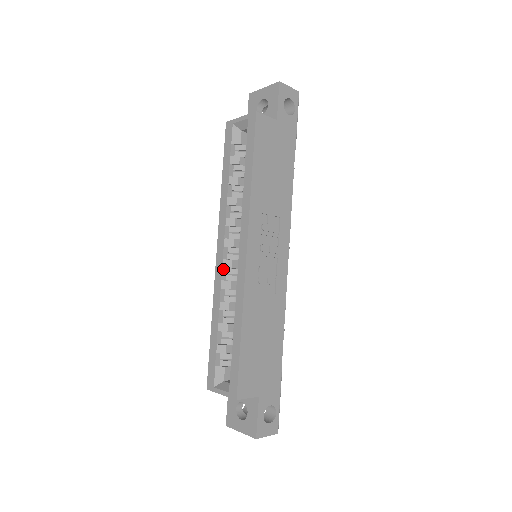
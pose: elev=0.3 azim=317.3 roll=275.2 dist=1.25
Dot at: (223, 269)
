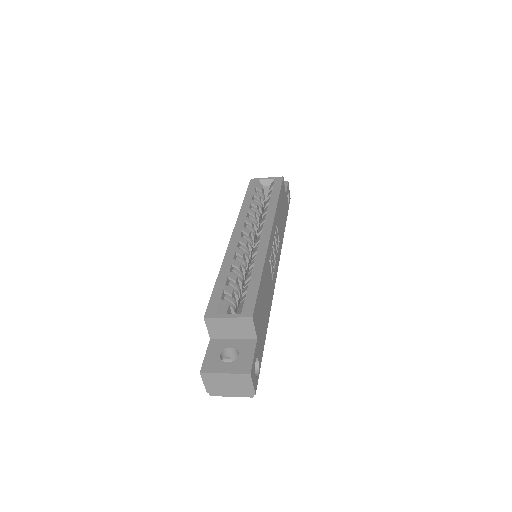
Dot at: (239, 242)
